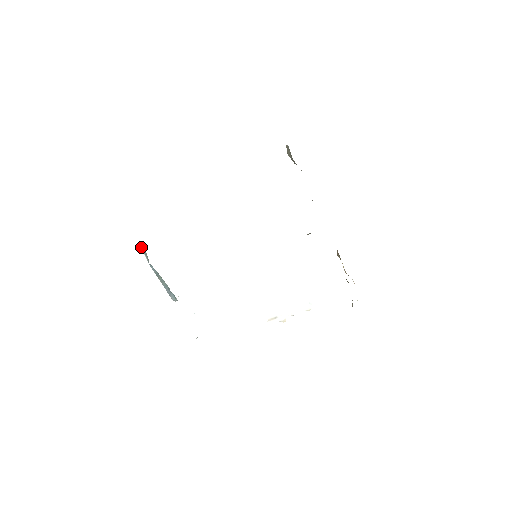
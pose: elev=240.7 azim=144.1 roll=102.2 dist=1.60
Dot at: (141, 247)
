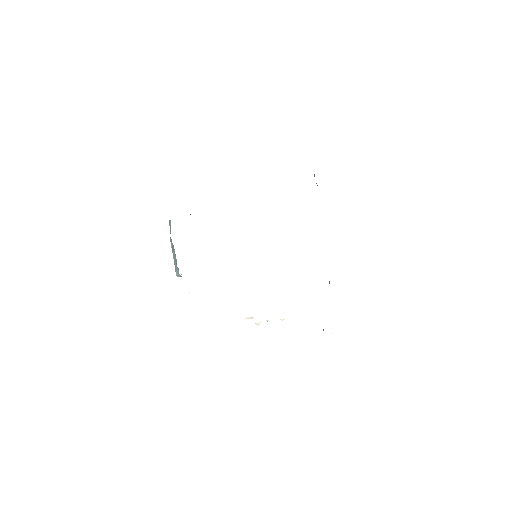
Dot at: (169, 221)
